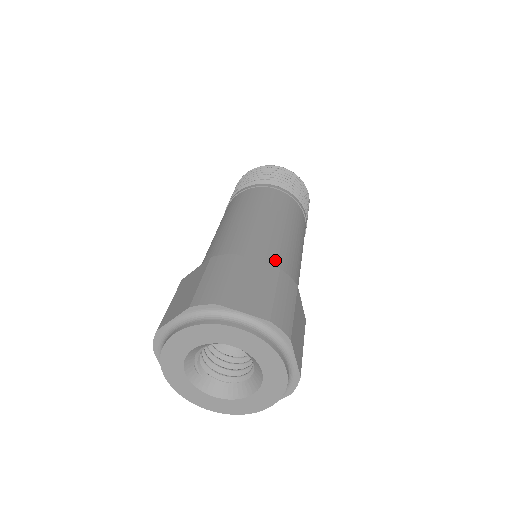
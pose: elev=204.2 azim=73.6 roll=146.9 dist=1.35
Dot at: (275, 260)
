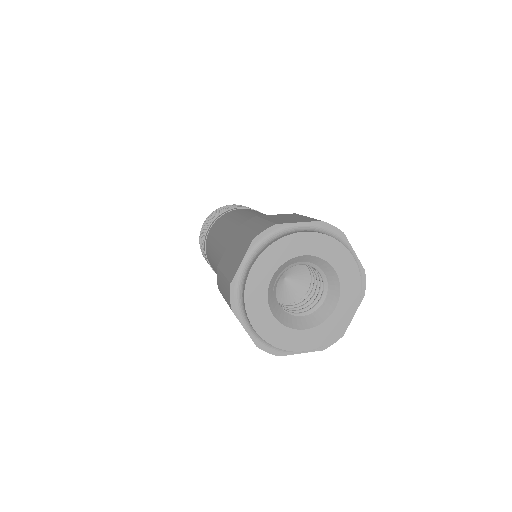
Dot at: occluded
